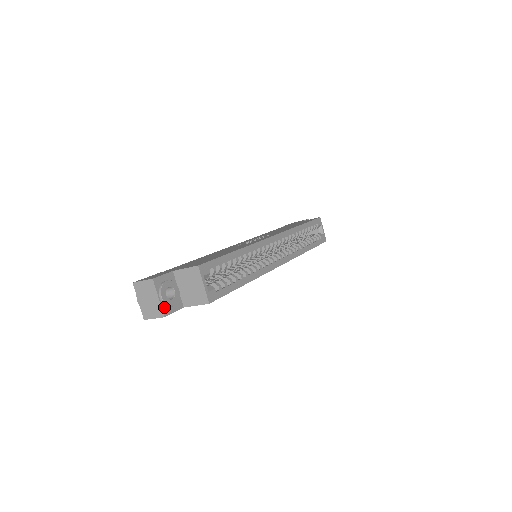
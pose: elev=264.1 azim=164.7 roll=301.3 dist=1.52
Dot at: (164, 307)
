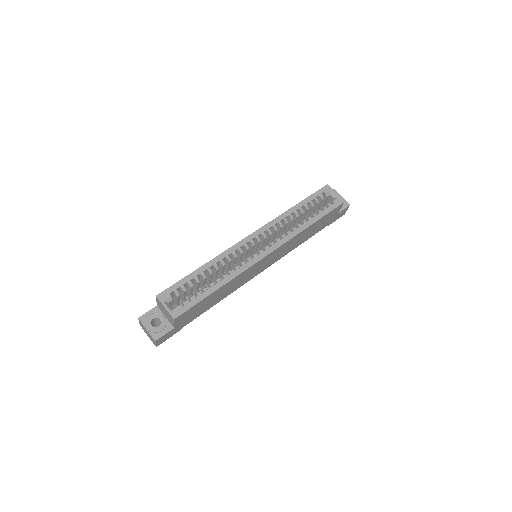
Dot at: (153, 334)
